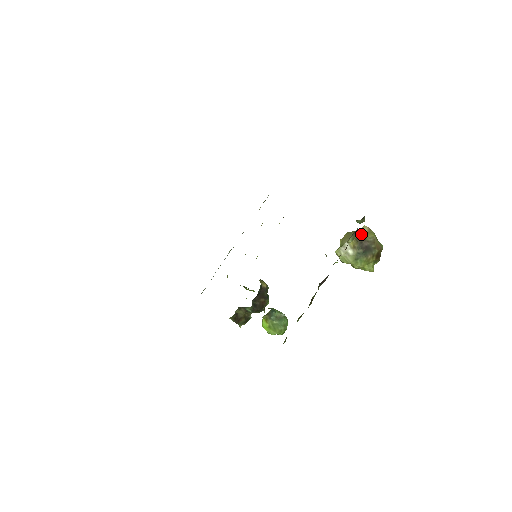
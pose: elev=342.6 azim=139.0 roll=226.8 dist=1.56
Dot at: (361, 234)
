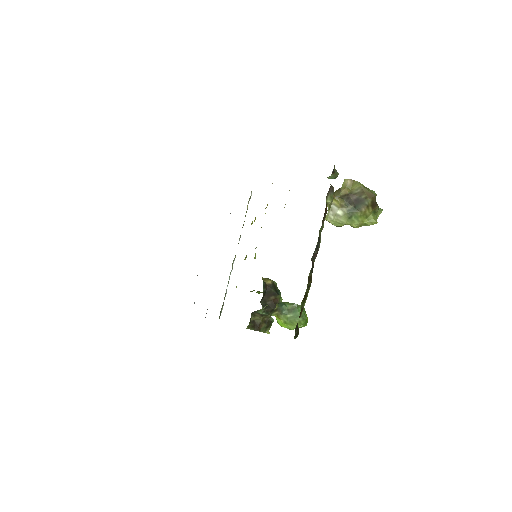
Dot at: (344, 189)
